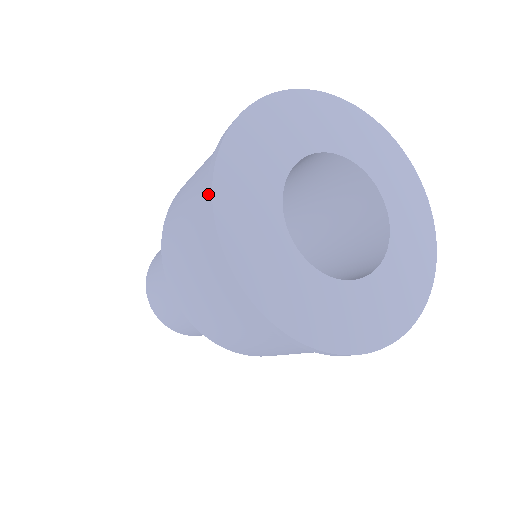
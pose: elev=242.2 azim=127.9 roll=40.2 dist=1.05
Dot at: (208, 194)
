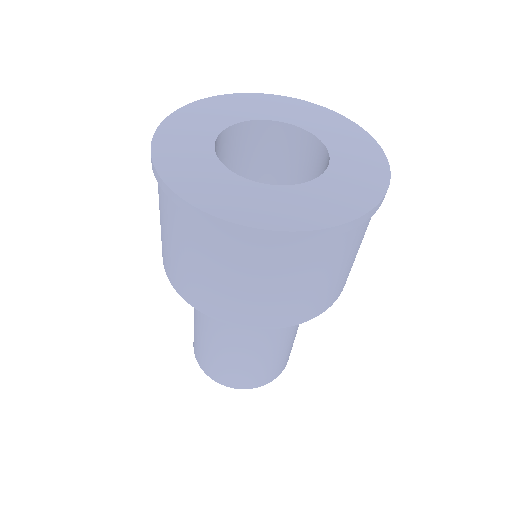
Dot at: (157, 178)
